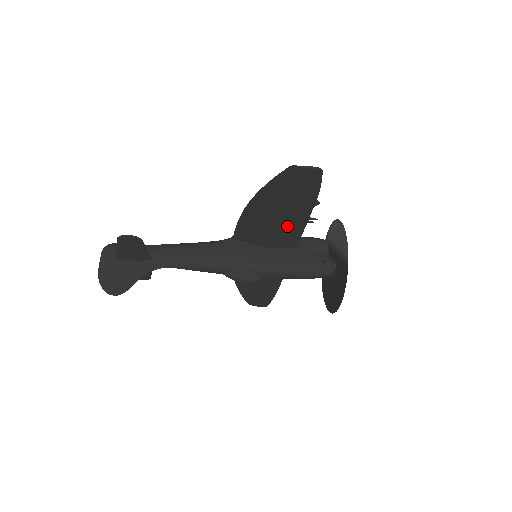
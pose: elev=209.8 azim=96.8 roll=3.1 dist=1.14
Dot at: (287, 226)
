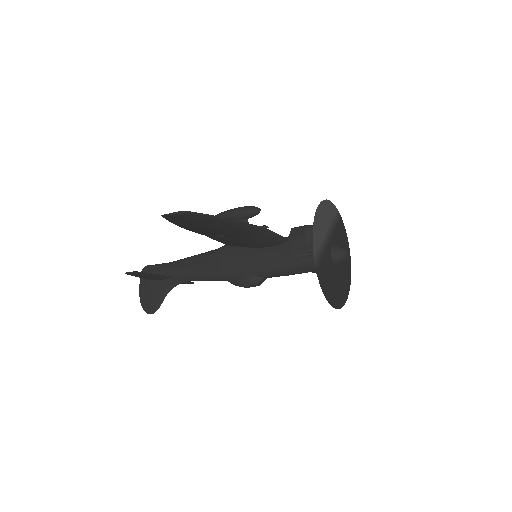
Dot at: (246, 236)
